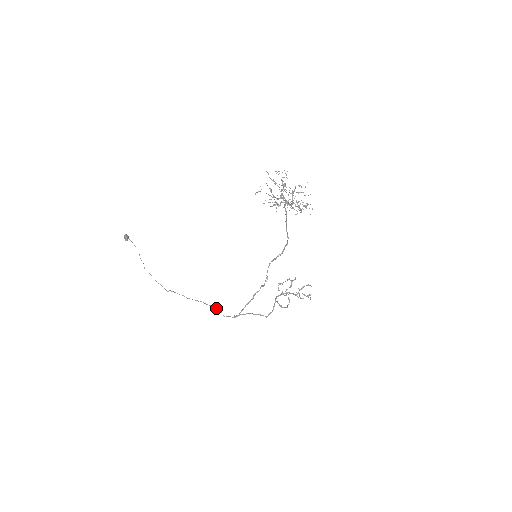
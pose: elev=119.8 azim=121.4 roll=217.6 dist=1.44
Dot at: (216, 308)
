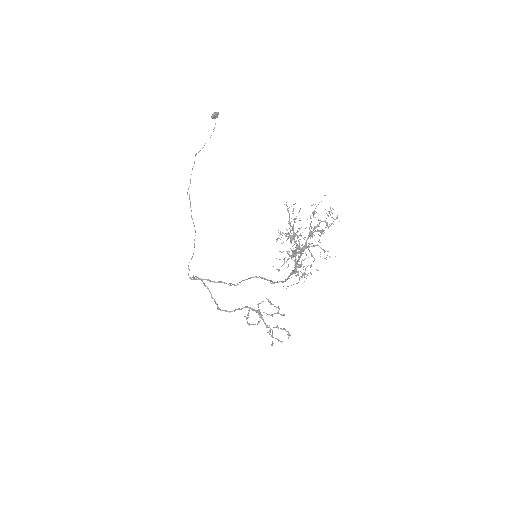
Dot at: occluded
